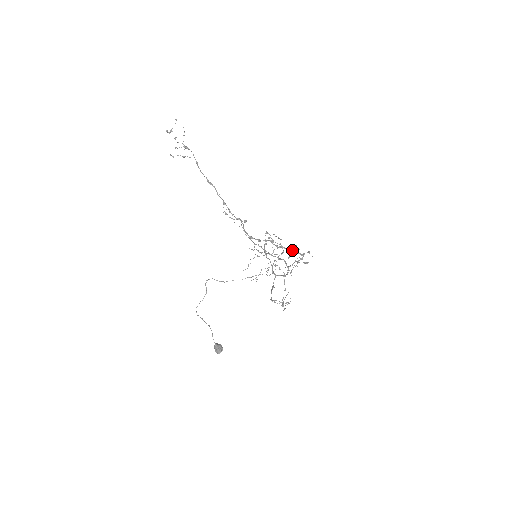
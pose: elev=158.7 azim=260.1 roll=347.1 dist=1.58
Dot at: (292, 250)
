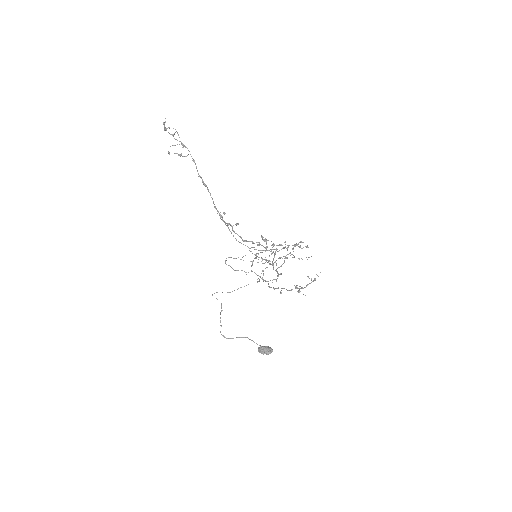
Dot at: (275, 253)
